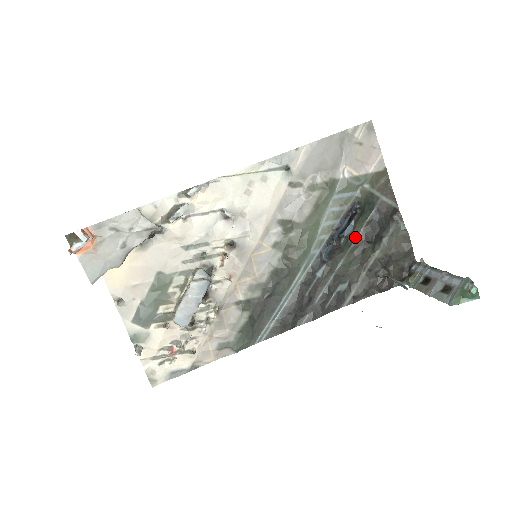
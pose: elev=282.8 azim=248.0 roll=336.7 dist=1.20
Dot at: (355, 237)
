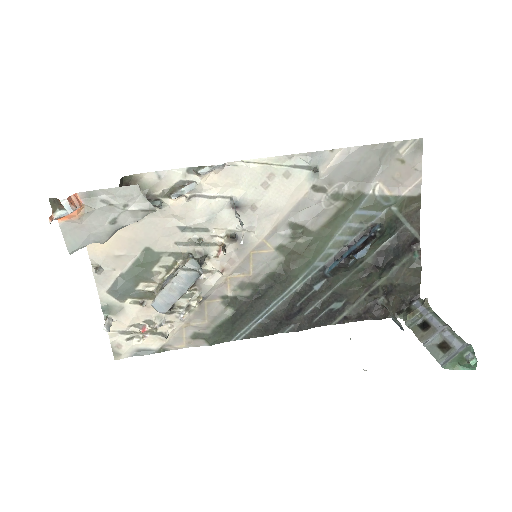
Dot at: (365, 258)
